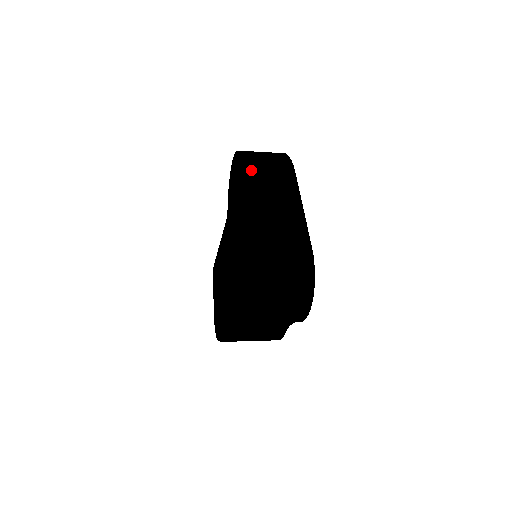
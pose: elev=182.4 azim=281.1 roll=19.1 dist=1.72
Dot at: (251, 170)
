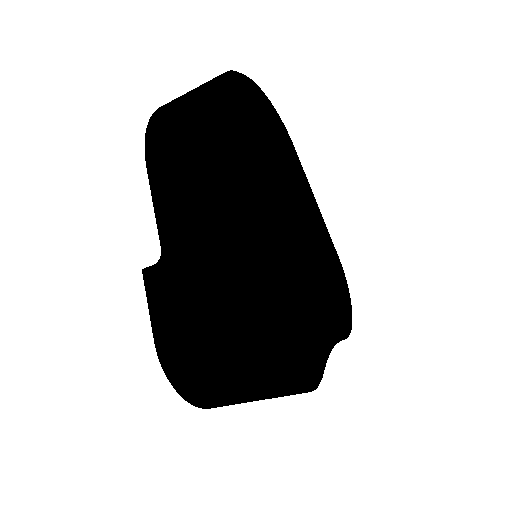
Dot at: (158, 170)
